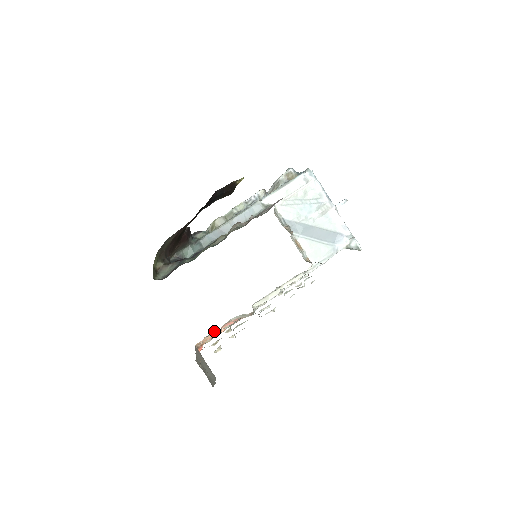
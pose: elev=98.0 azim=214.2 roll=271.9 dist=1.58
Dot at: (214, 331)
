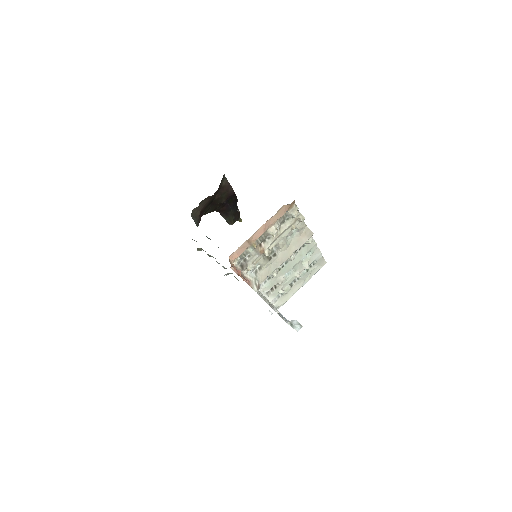
Dot at: (240, 264)
